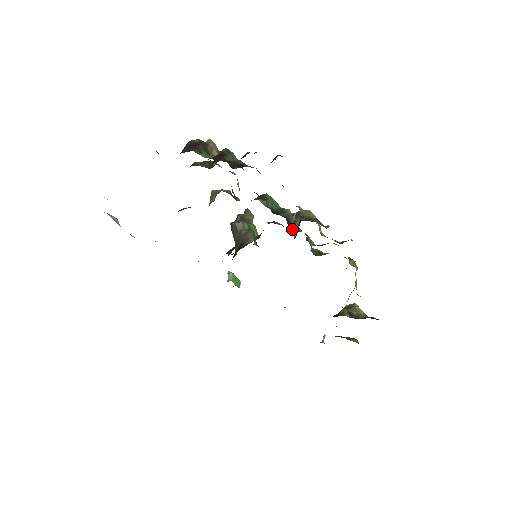
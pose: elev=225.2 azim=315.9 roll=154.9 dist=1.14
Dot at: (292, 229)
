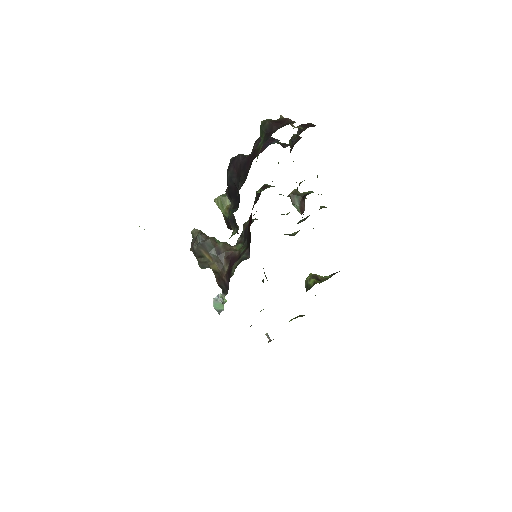
Dot at: occluded
